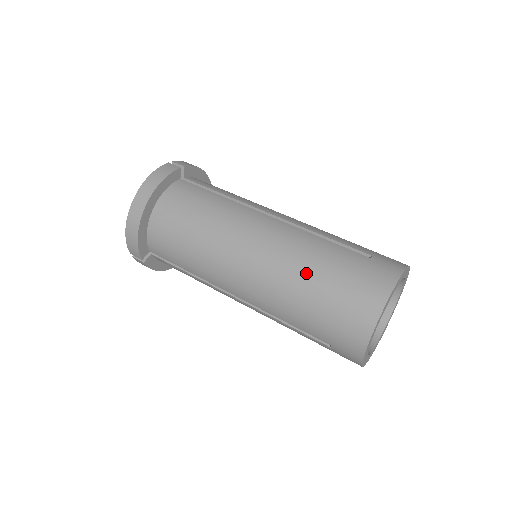
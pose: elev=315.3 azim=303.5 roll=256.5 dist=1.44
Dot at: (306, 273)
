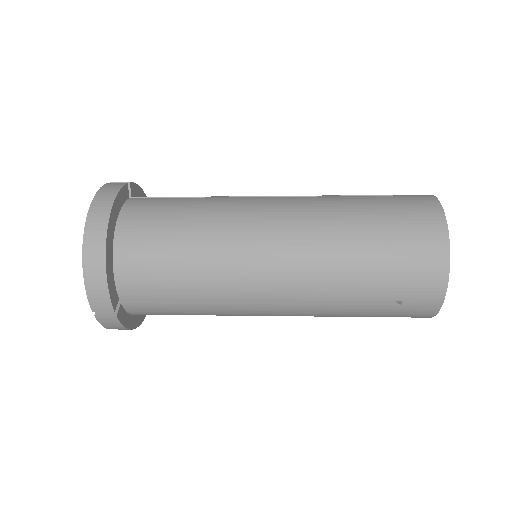
Dot at: (348, 228)
